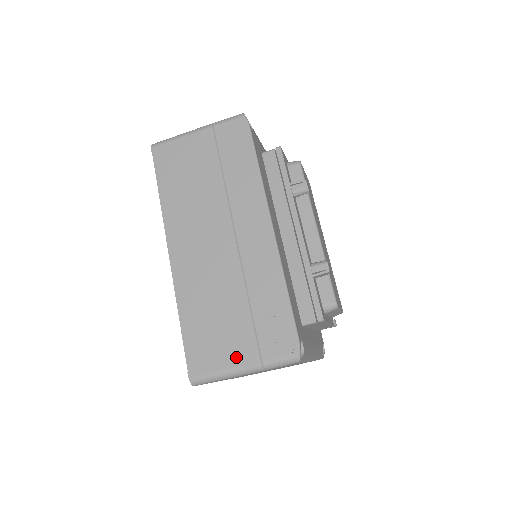
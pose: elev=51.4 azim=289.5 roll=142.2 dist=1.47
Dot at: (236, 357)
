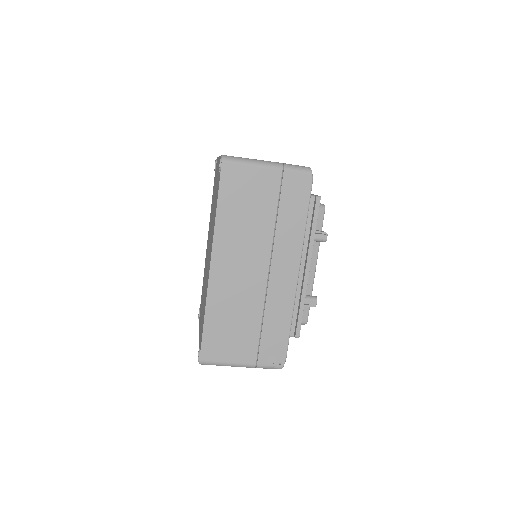
Dot at: (240, 357)
